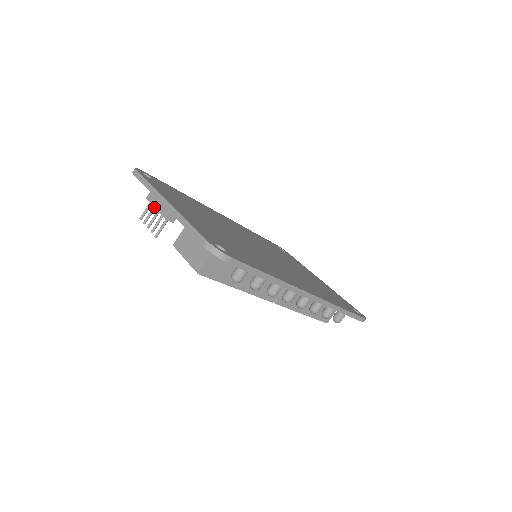
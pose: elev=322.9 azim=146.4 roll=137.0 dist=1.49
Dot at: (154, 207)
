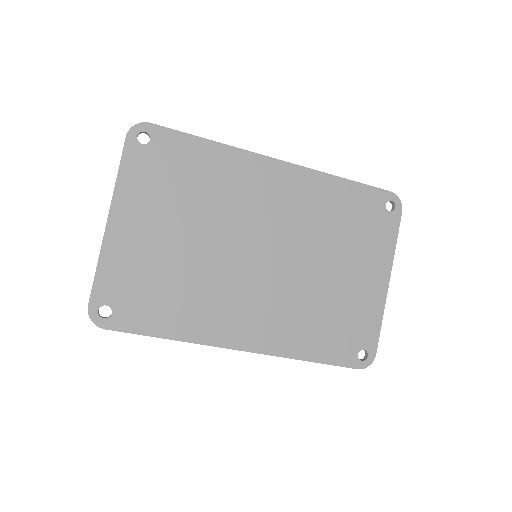
Dot at: occluded
